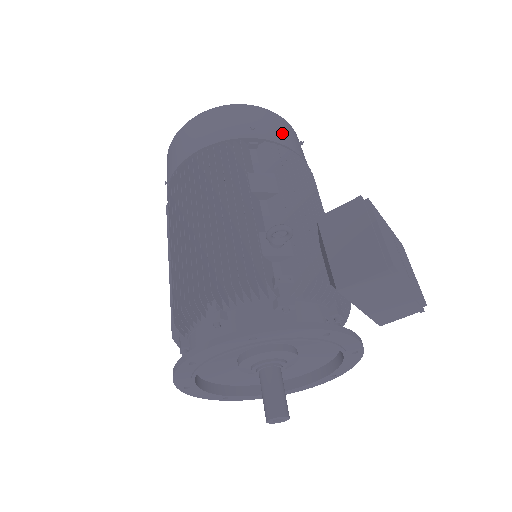
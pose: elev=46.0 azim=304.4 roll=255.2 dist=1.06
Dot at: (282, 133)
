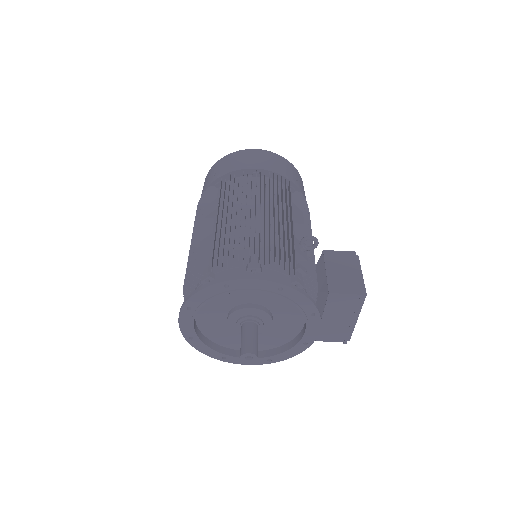
Dot at: occluded
